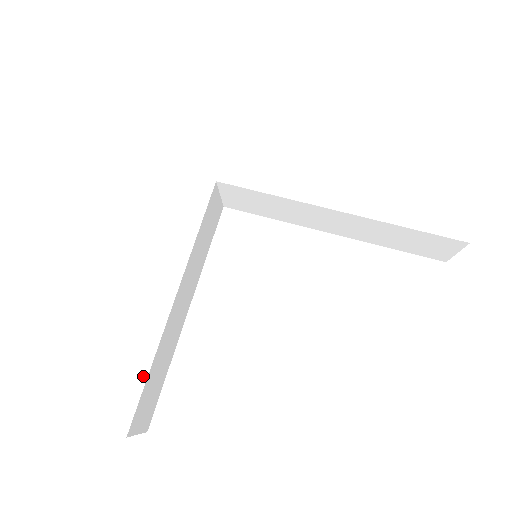
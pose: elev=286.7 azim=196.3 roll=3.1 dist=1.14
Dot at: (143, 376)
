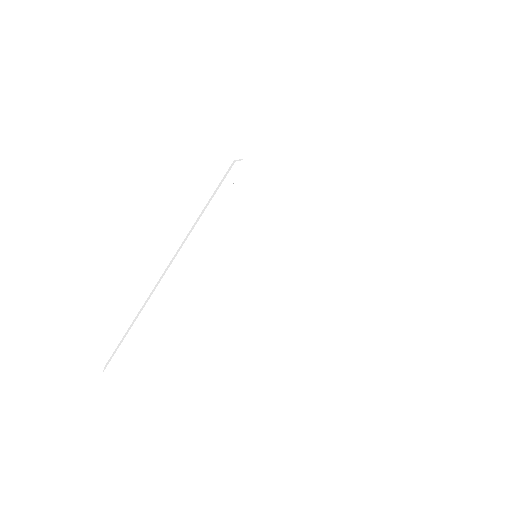
Dot at: (144, 343)
